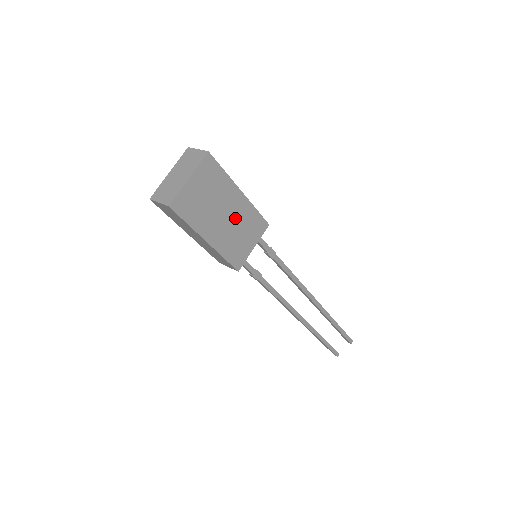
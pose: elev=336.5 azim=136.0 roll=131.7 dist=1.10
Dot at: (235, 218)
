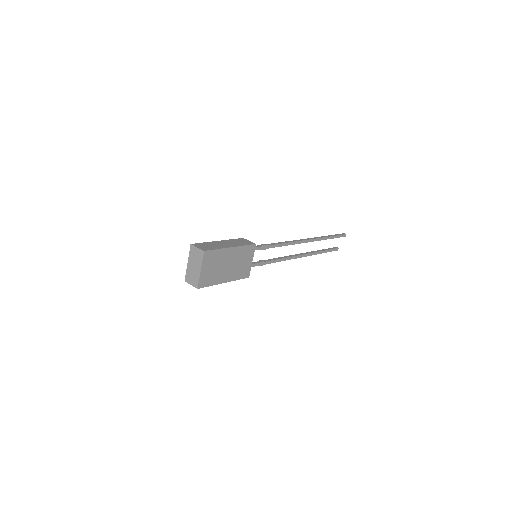
Dot at: (234, 260)
